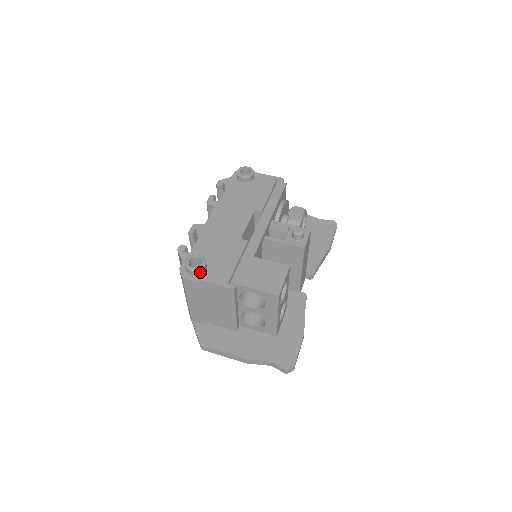
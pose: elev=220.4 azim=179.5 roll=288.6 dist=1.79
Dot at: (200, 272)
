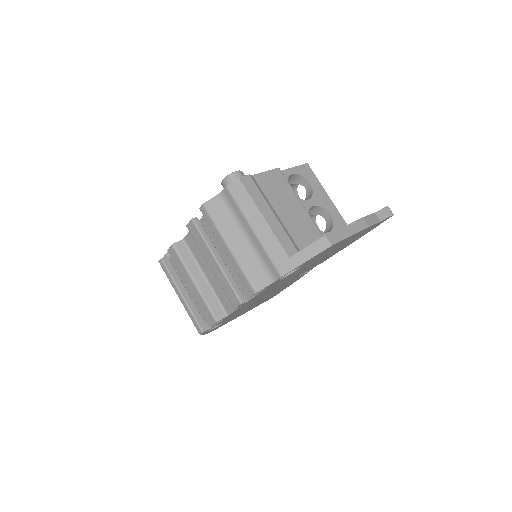
Dot at: occluded
